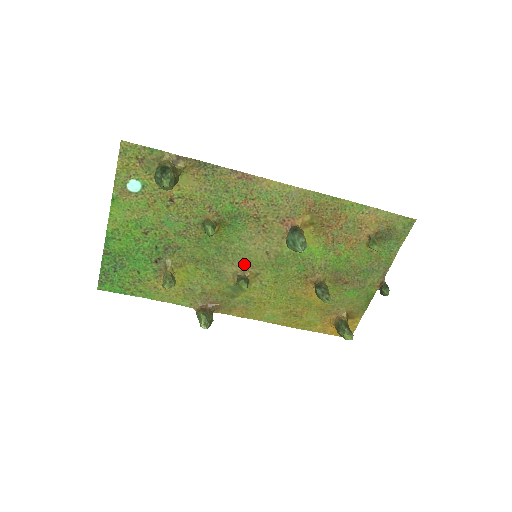
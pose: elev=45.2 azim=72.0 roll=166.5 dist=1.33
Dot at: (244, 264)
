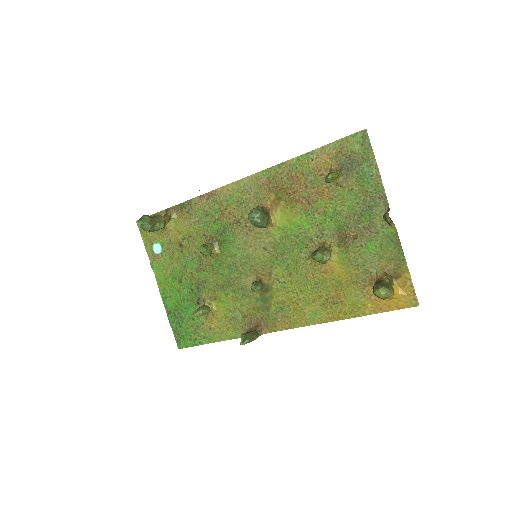
Dot at: (255, 270)
